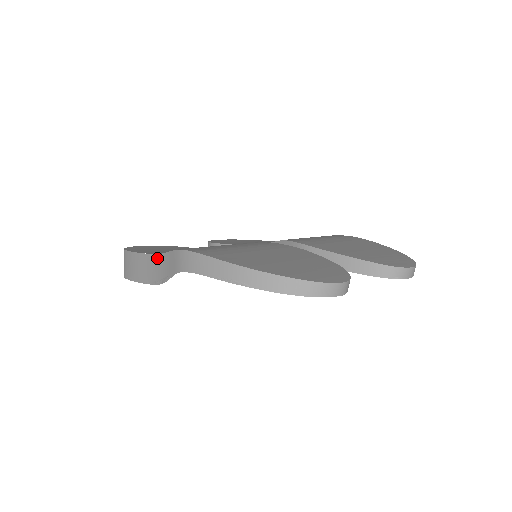
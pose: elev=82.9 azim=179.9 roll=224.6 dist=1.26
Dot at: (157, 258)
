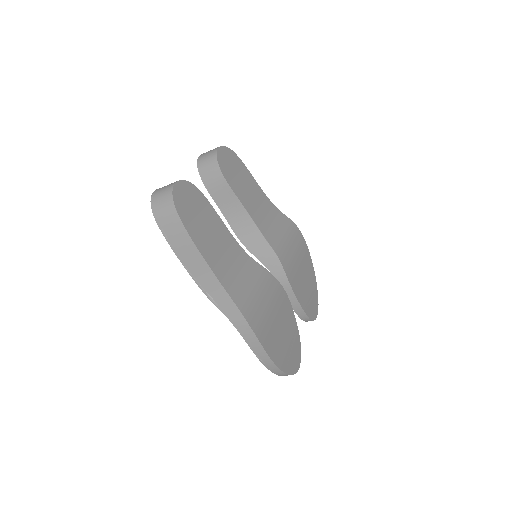
Dot at: (215, 281)
